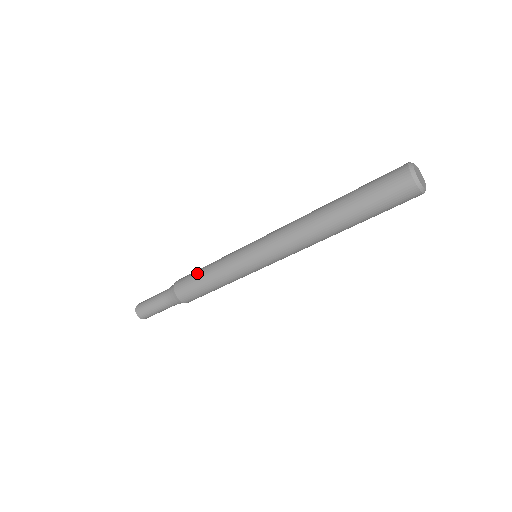
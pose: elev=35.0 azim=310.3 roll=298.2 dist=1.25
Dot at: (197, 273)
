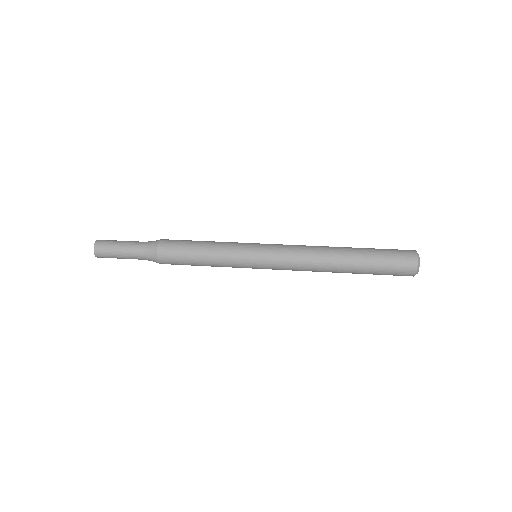
Dot at: (190, 255)
